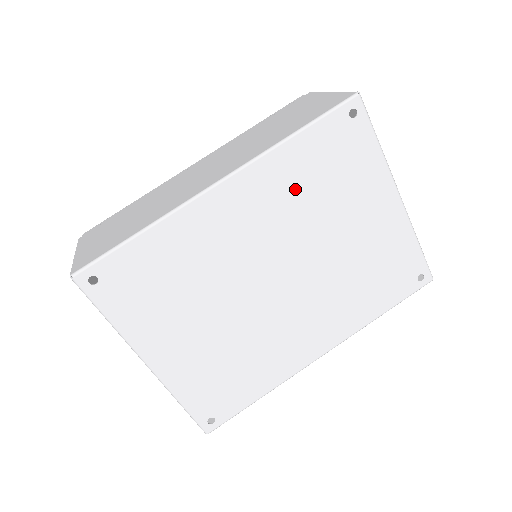
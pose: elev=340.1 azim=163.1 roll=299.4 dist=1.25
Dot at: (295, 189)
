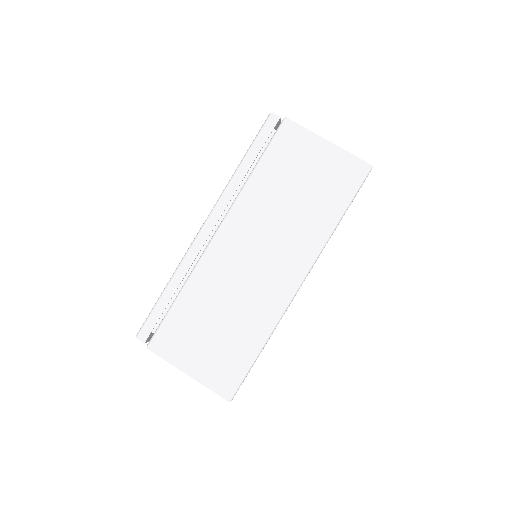
Dot at: occluded
